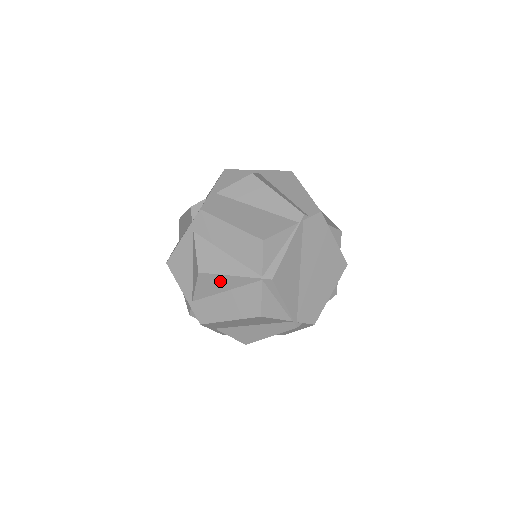
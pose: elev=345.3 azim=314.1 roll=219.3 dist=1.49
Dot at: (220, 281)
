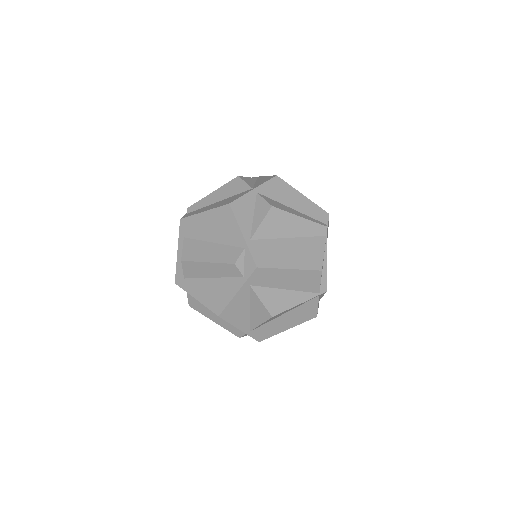
Dot at: occluded
